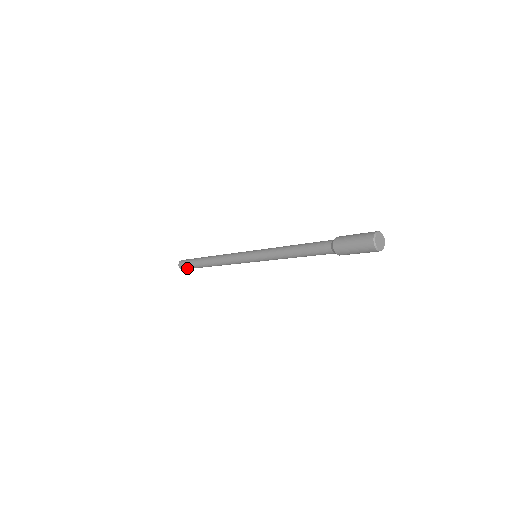
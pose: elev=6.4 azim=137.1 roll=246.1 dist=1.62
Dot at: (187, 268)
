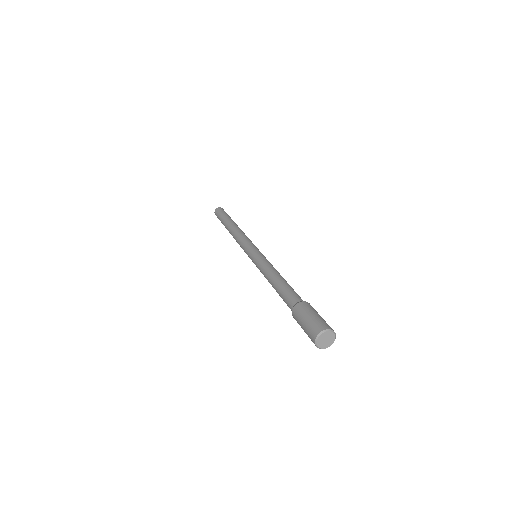
Dot at: (218, 218)
